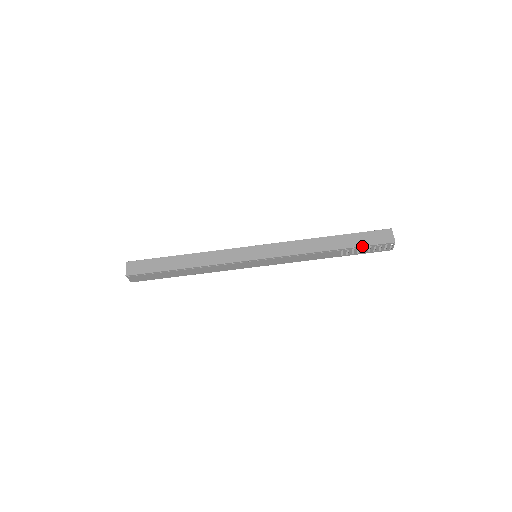
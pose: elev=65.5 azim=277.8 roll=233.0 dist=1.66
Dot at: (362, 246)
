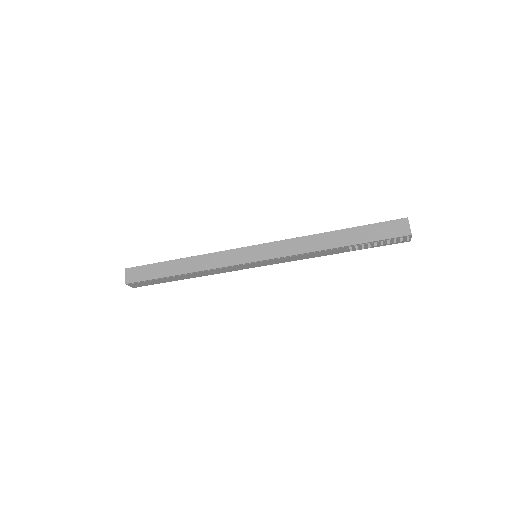
Dot at: (372, 241)
